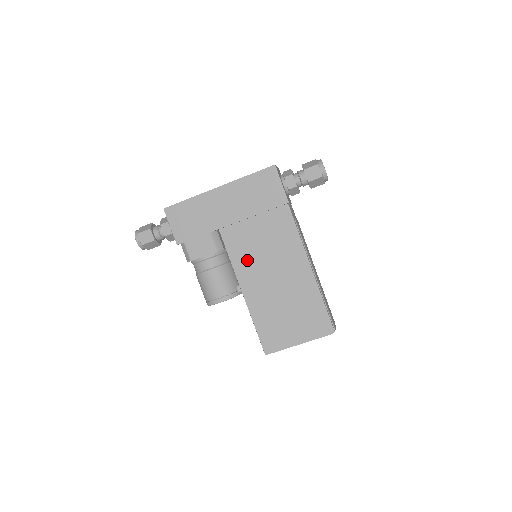
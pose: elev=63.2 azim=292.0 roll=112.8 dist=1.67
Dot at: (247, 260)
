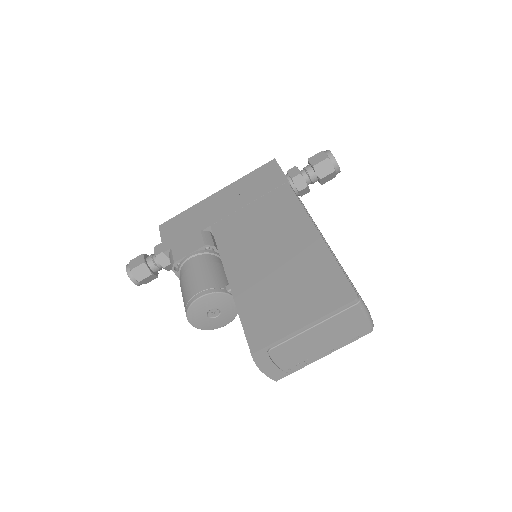
Dot at: (238, 244)
